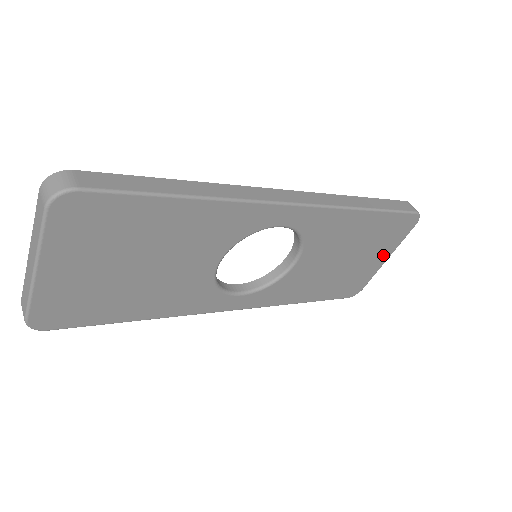
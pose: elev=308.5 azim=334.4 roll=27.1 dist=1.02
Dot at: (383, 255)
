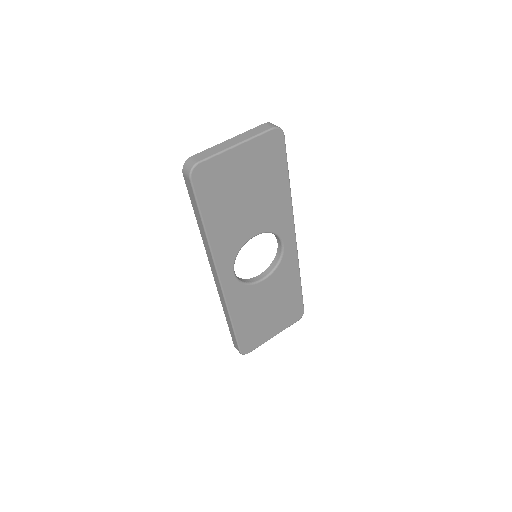
Dot at: (276, 329)
